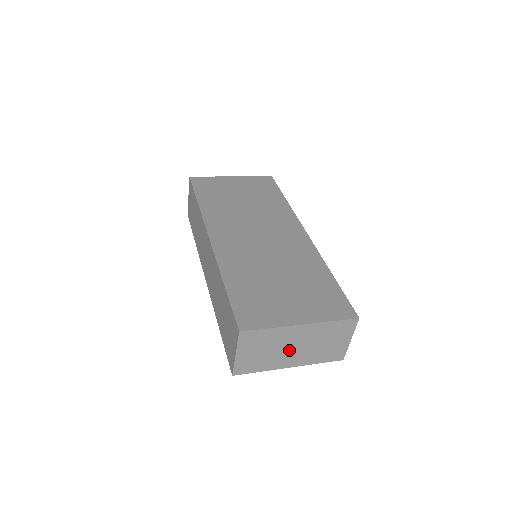
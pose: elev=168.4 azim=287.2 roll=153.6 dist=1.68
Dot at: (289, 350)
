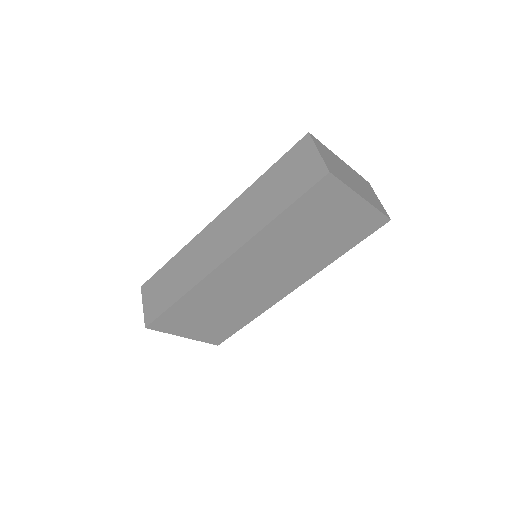
Dot at: (350, 178)
